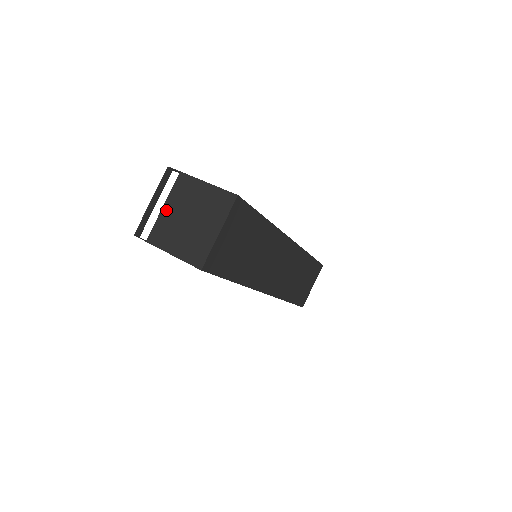
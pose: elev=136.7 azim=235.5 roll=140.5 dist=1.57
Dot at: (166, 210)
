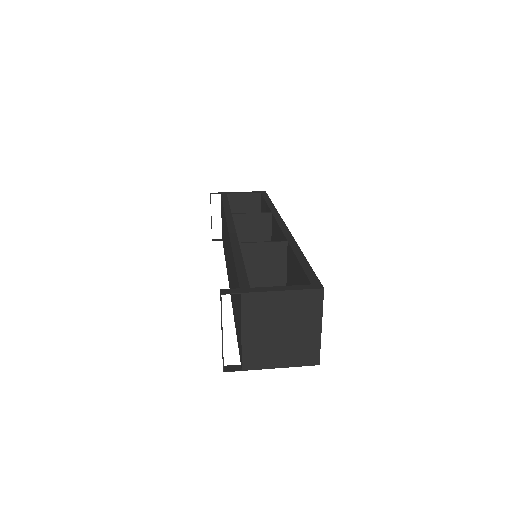
Dot at: (248, 335)
